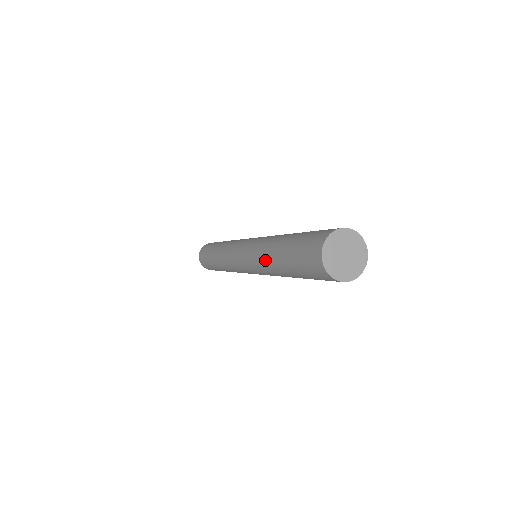
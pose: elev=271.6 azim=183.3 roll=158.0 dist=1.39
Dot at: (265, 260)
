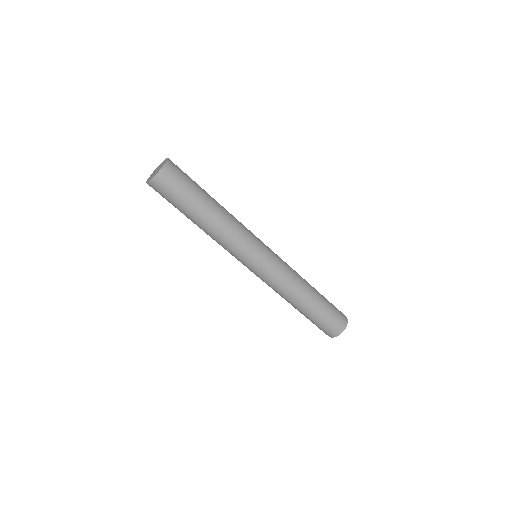
Dot at: (288, 298)
